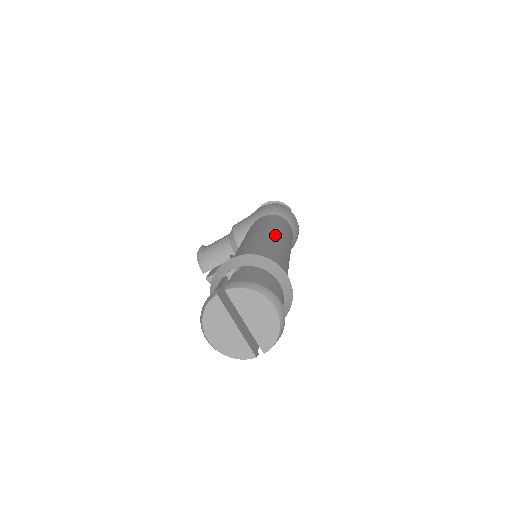
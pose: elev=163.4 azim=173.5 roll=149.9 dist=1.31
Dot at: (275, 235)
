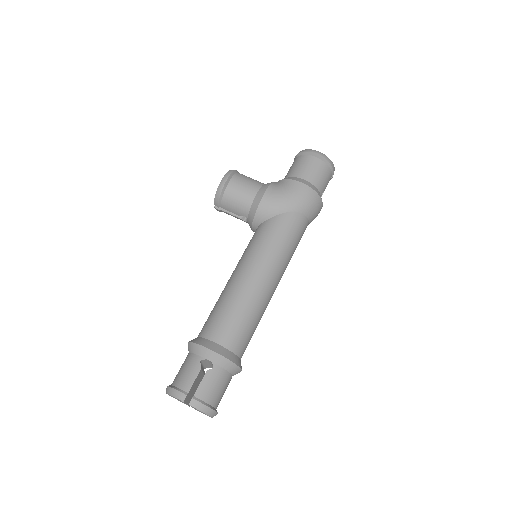
Dot at: (273, 282)
